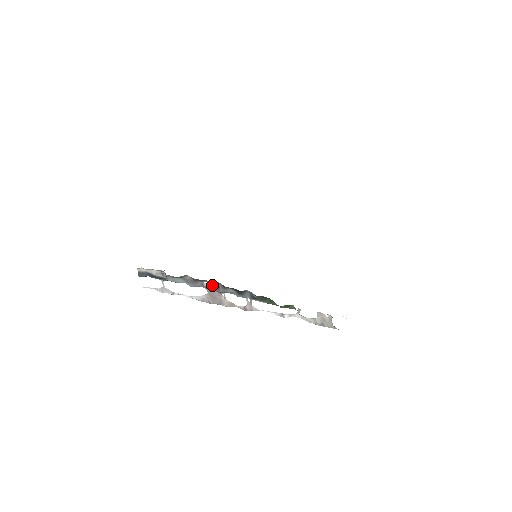
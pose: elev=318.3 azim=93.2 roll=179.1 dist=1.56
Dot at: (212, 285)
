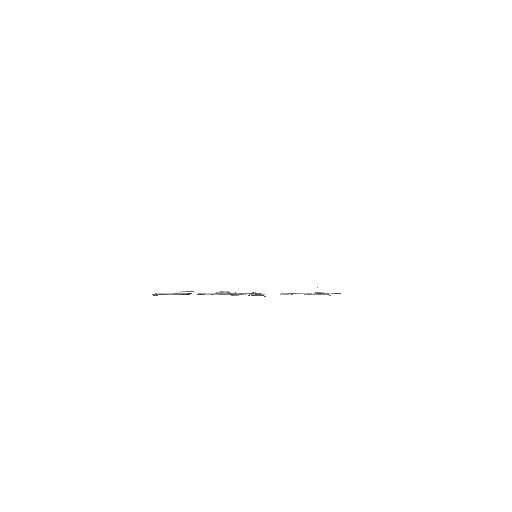
Dot at: (224, 292)
